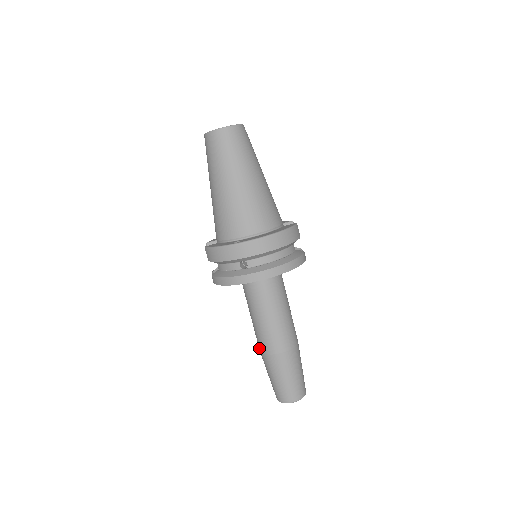
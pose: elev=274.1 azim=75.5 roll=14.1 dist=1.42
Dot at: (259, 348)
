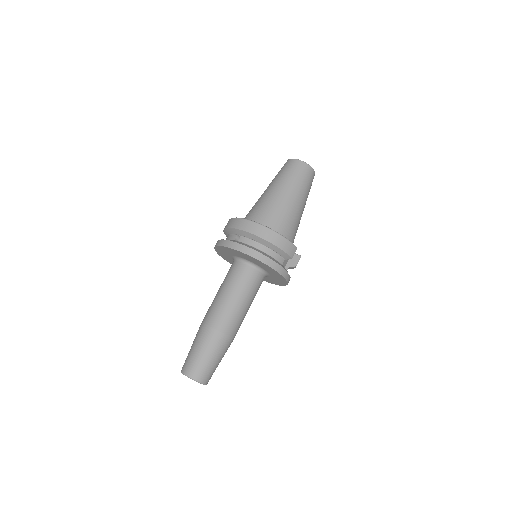
Dot at: occluded
